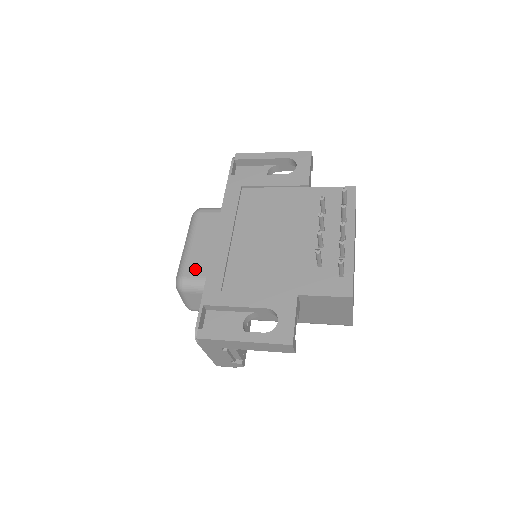
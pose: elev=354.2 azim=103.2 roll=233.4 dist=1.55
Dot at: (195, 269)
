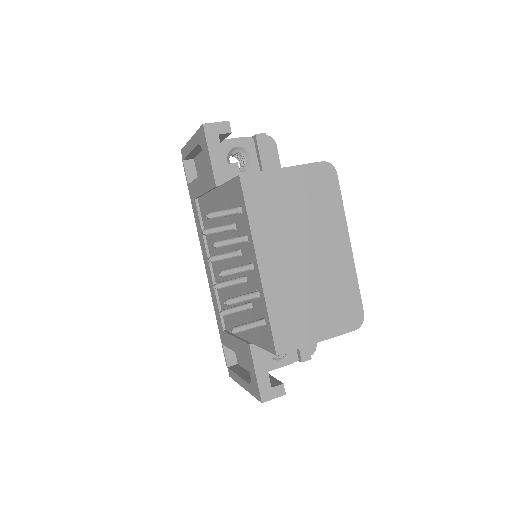
Dot at: occluded
